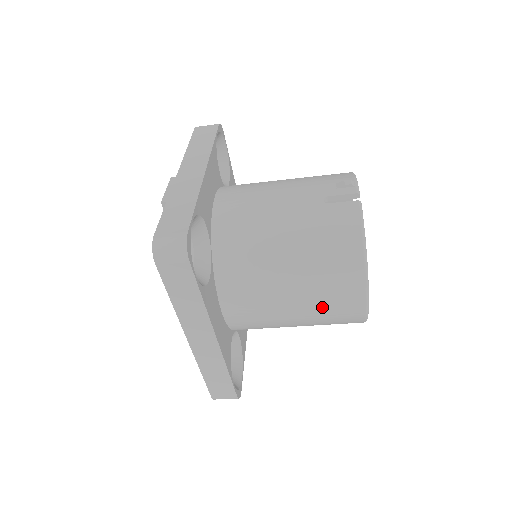
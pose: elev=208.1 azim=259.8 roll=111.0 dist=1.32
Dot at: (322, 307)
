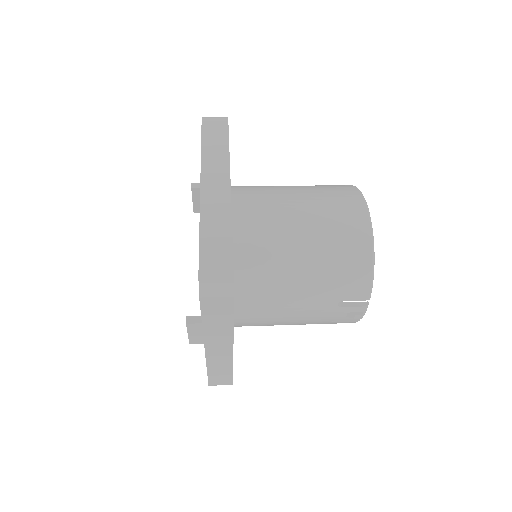
Dot at: occluded
